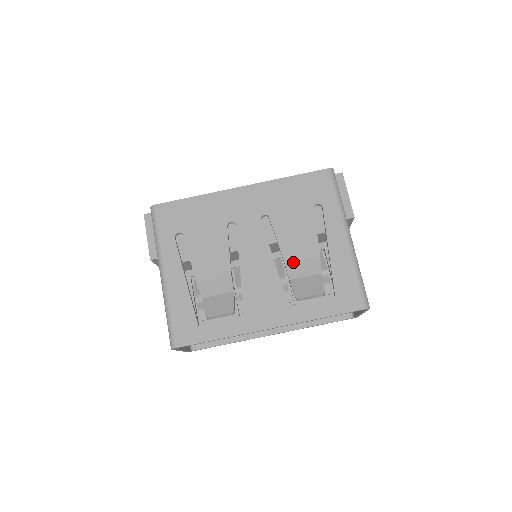
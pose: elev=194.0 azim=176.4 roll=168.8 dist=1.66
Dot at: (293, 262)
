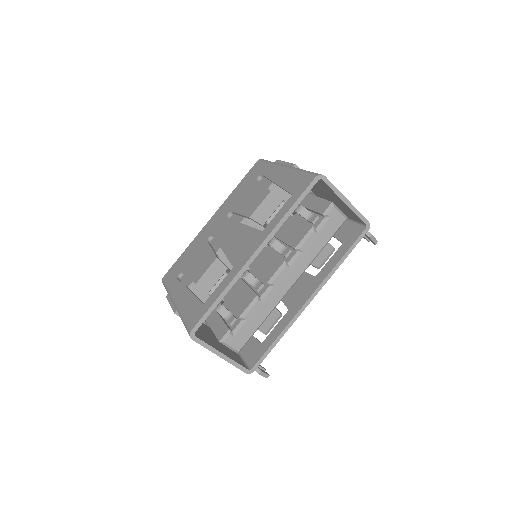
Dot at: (255, 212)
